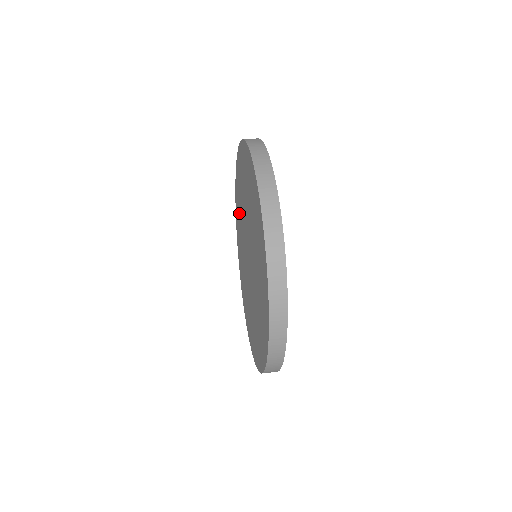
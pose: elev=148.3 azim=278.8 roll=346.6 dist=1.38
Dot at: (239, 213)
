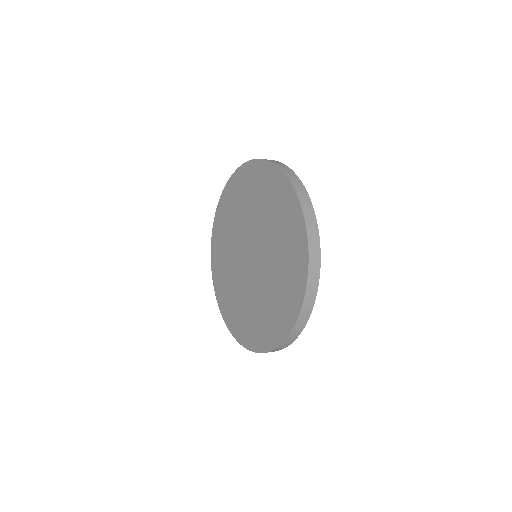
Dot at: (223, 248)
